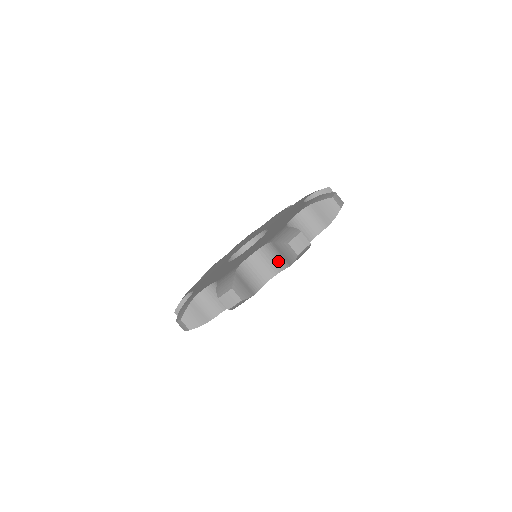
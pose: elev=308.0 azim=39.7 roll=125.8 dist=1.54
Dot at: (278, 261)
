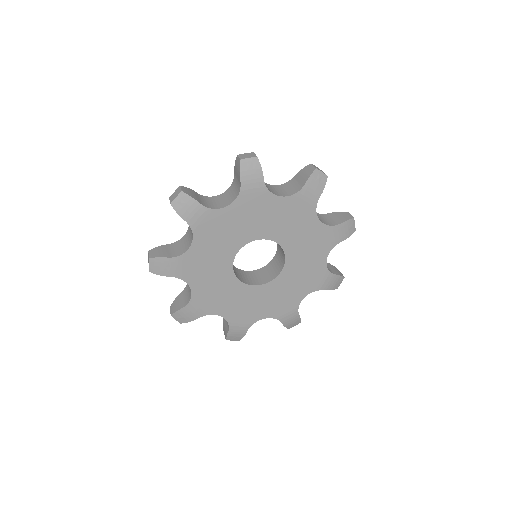
Dot at: (237, 190)
